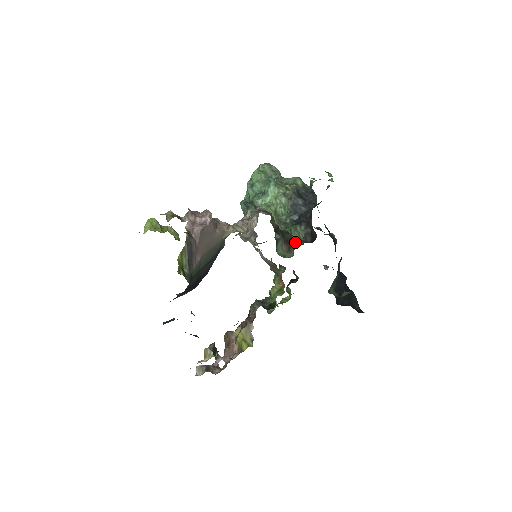
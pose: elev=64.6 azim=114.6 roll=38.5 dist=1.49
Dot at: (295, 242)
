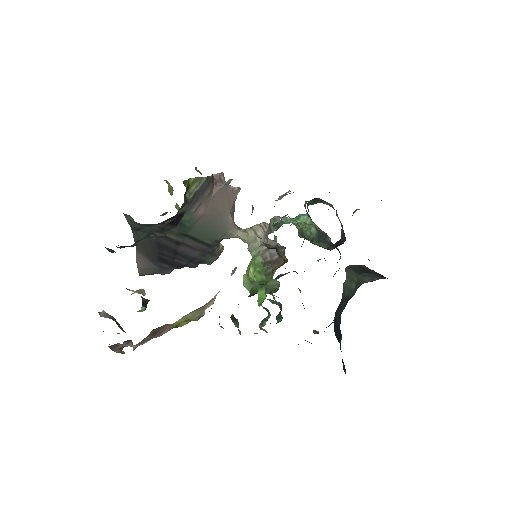
Dot at: occluded
